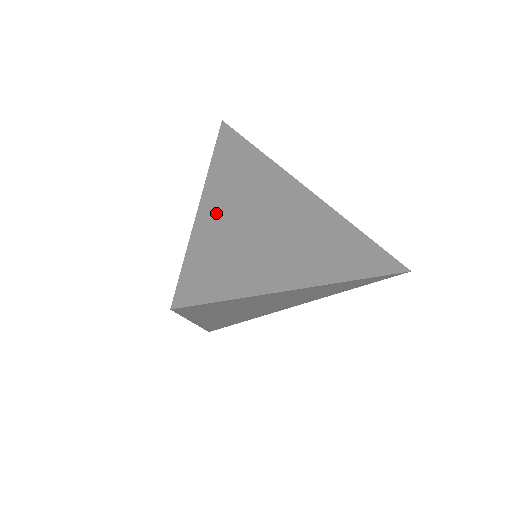
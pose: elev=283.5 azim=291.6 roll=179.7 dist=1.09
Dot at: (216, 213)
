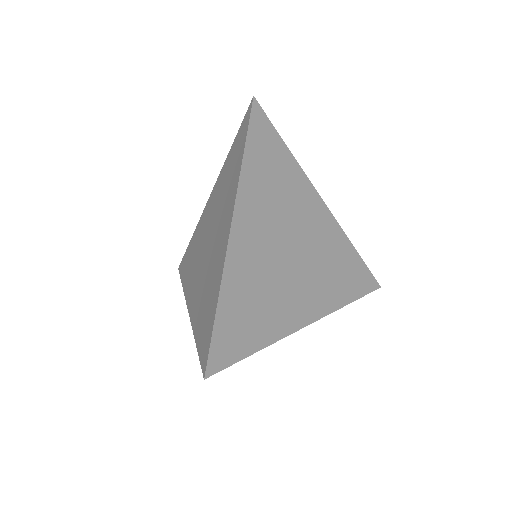
Dot at: (242, 251)
